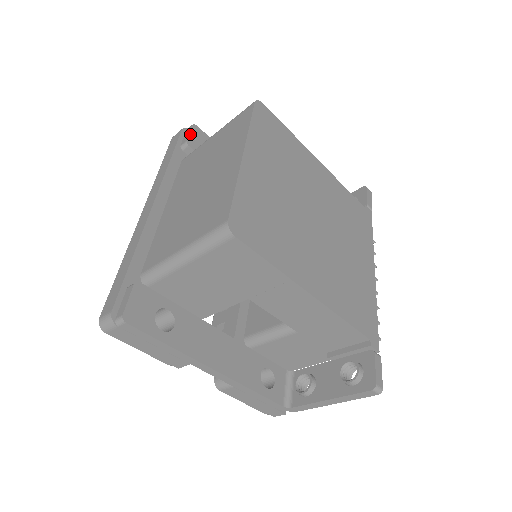
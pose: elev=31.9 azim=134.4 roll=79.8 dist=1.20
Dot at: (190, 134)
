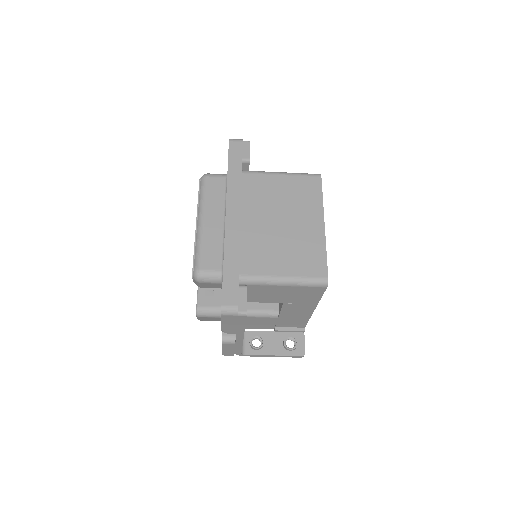
Dot at: occluded
